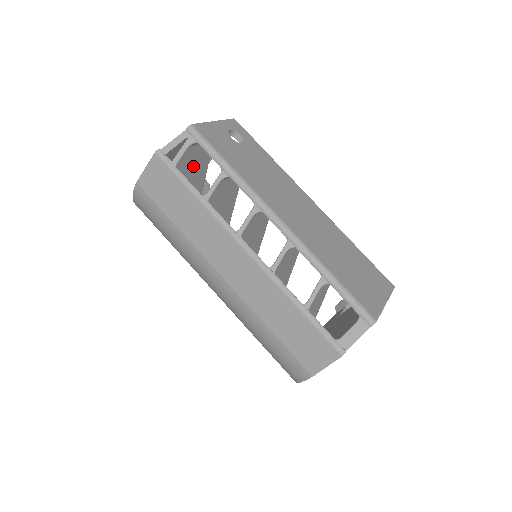
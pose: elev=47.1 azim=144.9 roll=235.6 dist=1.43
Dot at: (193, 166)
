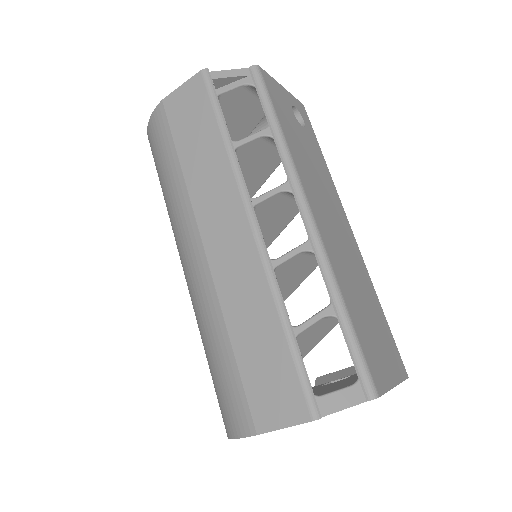
Dot at: (235, 117)
